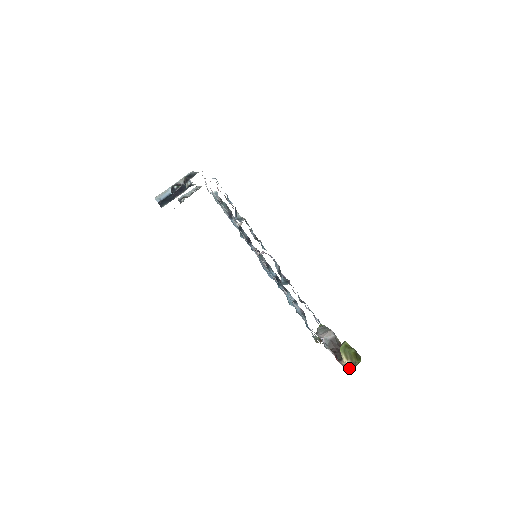
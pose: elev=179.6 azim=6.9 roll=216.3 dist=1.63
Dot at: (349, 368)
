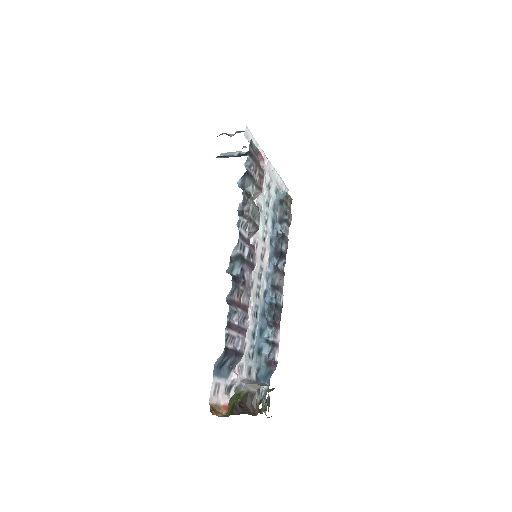
Dot at: (213, 412)
